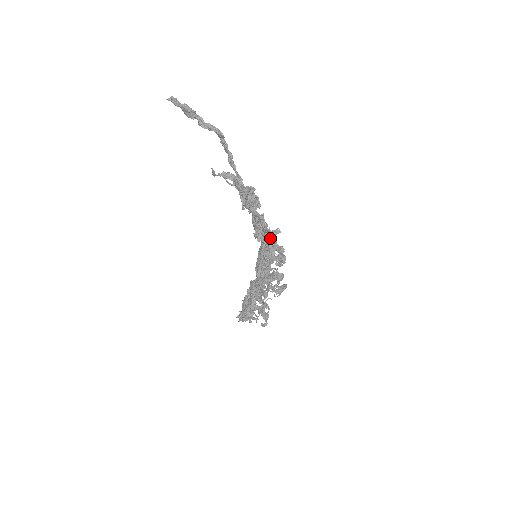
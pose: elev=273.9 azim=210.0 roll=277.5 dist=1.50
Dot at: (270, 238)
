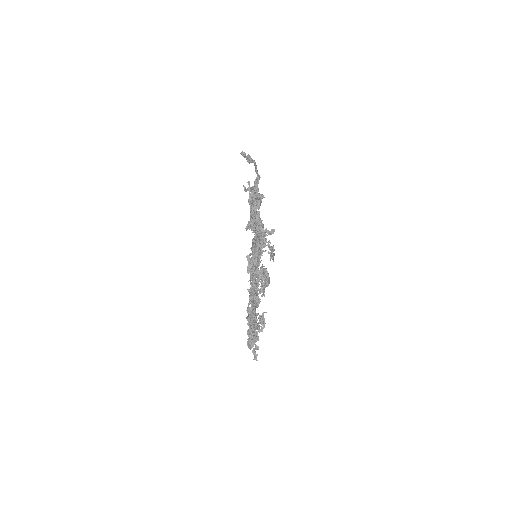
Dot at: (252, 220)
